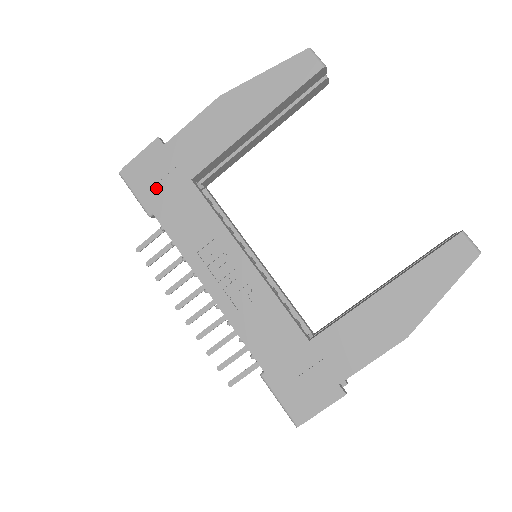
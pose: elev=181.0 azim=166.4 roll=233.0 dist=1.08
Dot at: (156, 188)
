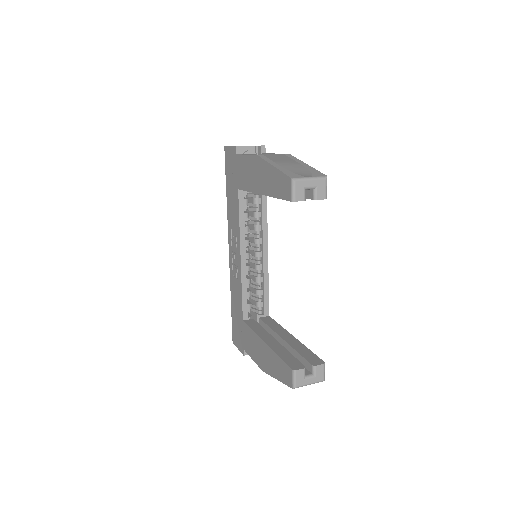
Dot at: (229, 175)
